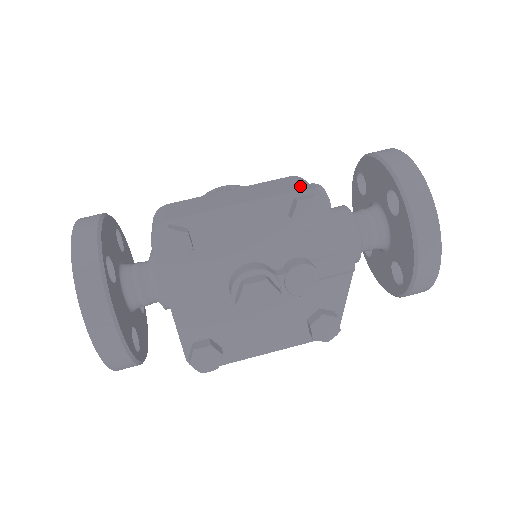
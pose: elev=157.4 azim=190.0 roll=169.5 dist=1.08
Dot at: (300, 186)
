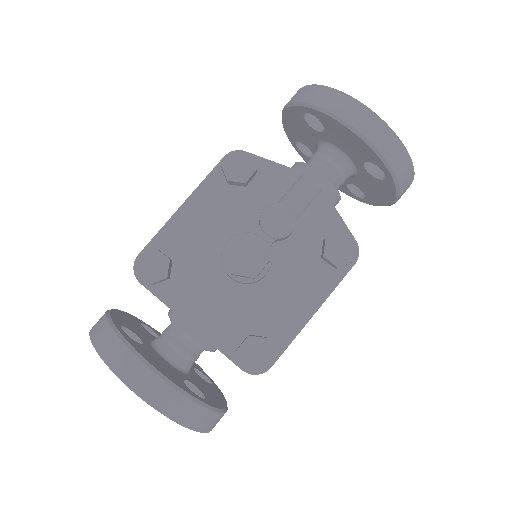
Dot at: occluded
